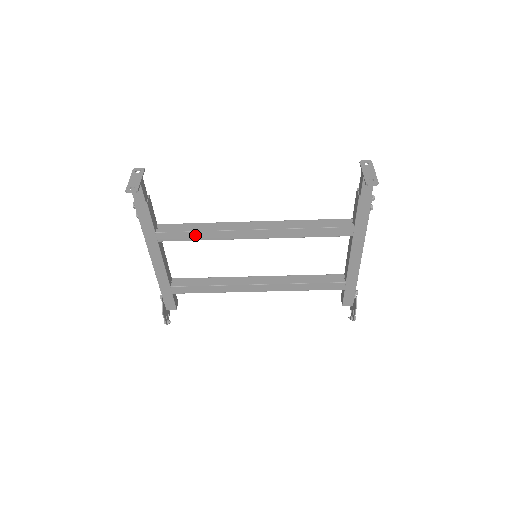
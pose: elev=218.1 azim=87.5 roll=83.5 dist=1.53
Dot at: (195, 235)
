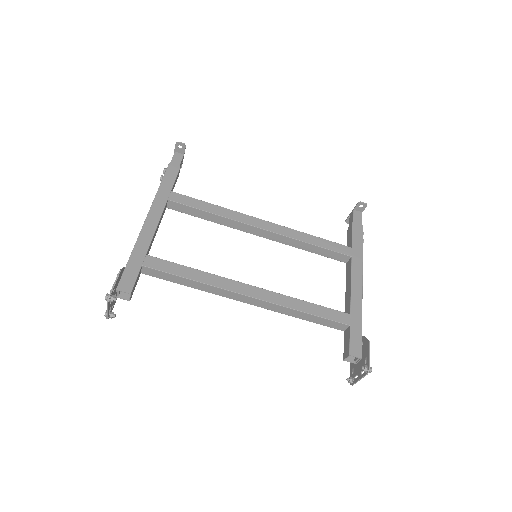
Dot at: (207, 206)
